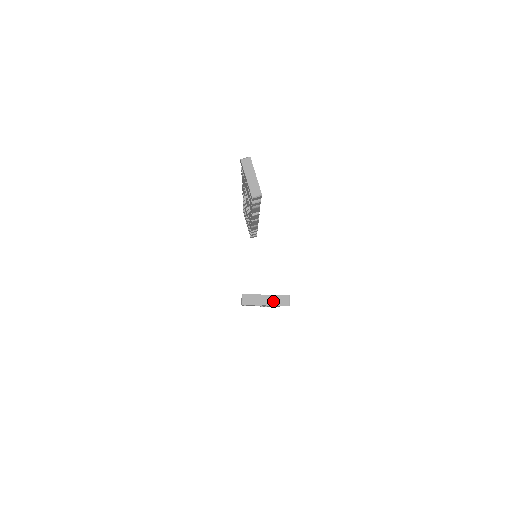
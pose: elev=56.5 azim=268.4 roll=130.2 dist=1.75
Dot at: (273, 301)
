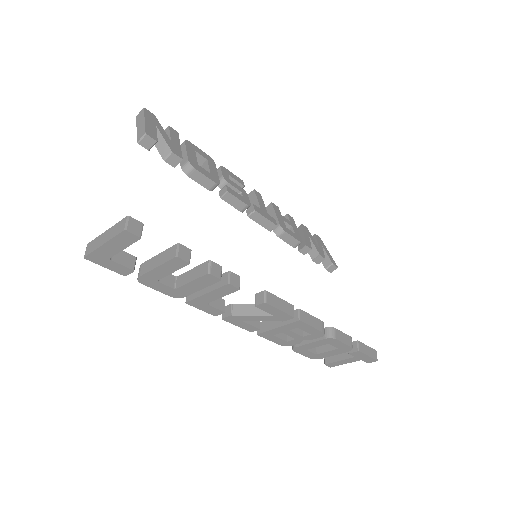
Dot at: (111, 234)
